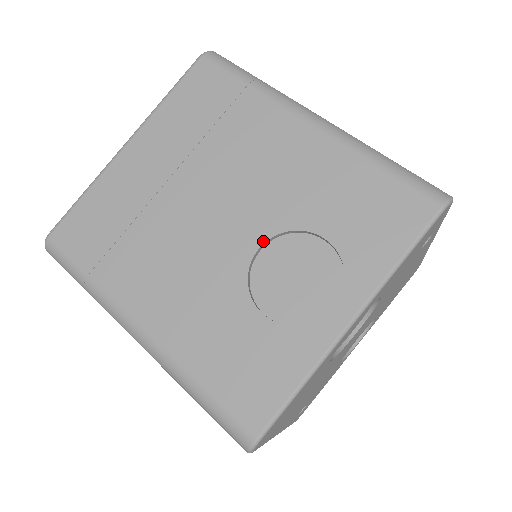
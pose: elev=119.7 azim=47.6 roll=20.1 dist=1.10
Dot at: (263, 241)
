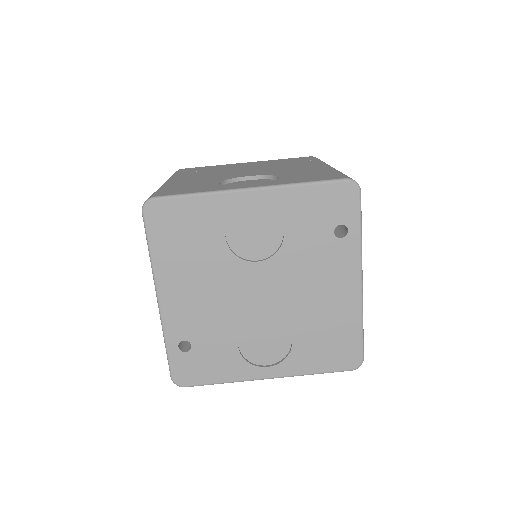
Dot at: (254, 175)
